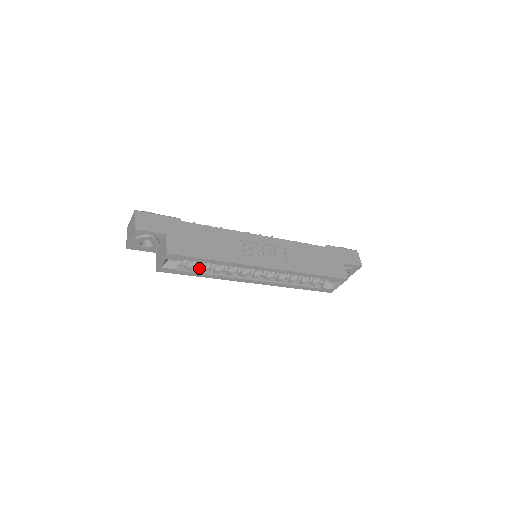
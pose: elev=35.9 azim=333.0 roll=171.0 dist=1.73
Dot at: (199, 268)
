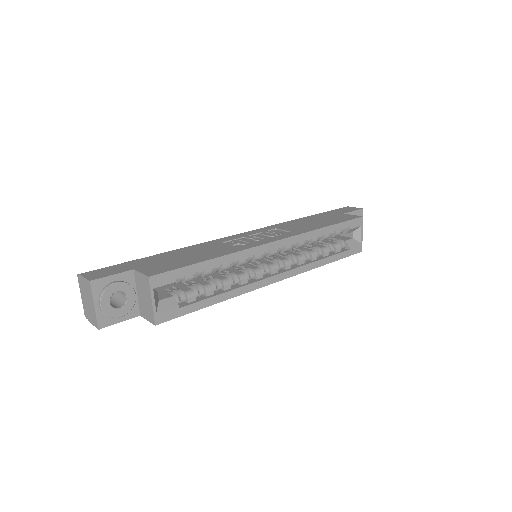
Dot at: (204, 293)
